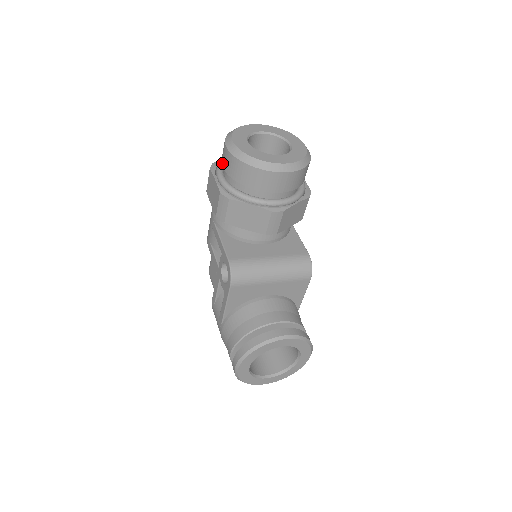
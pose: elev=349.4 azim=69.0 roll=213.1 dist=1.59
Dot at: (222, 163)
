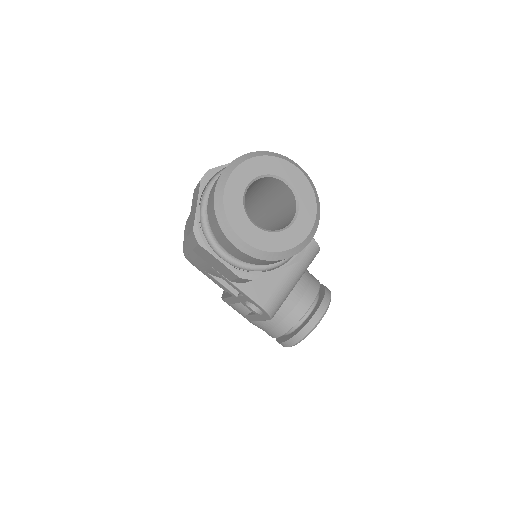
Dot at: (225, 249)
